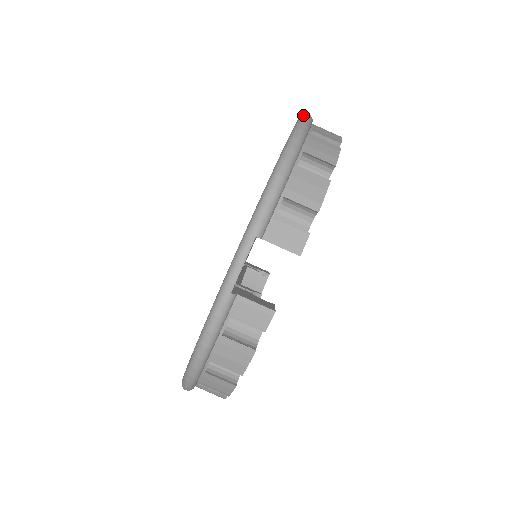
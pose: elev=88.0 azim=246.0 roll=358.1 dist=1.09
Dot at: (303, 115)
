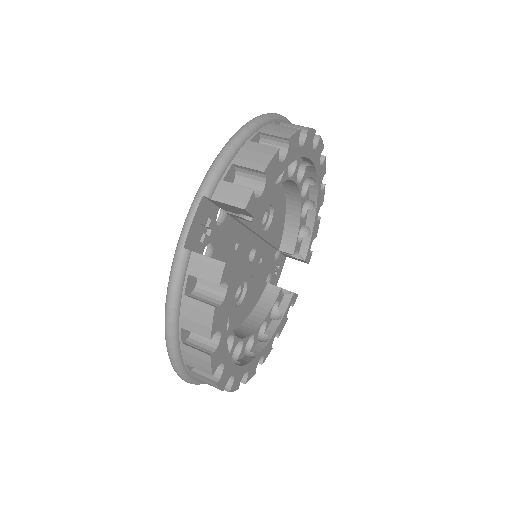
Dot at: occluded
